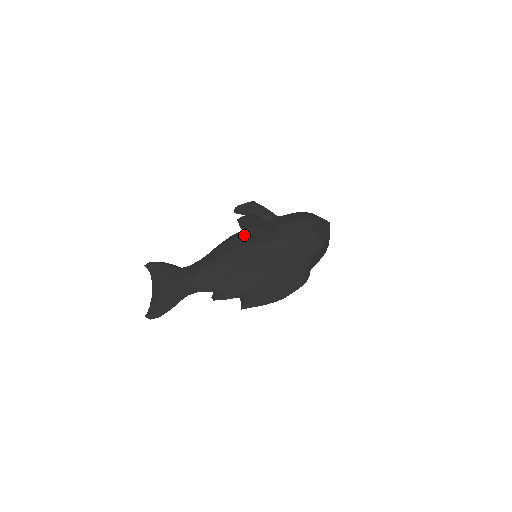
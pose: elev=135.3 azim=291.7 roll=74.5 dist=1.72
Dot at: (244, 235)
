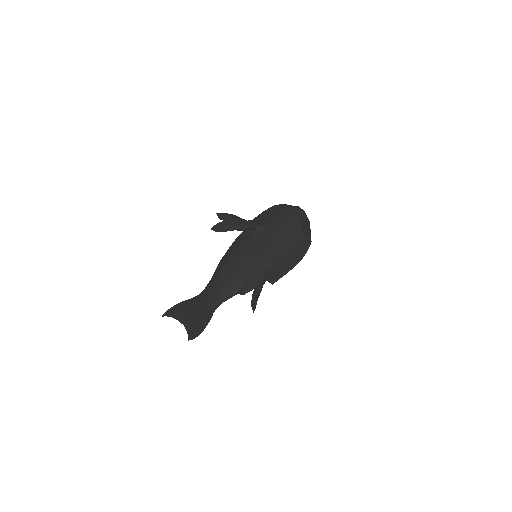
Dot at: (234, 244)
